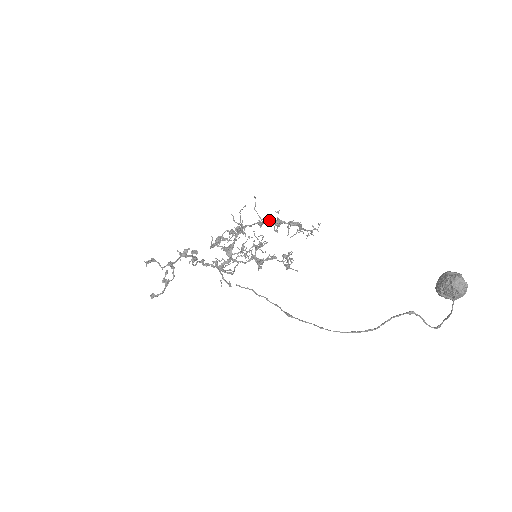
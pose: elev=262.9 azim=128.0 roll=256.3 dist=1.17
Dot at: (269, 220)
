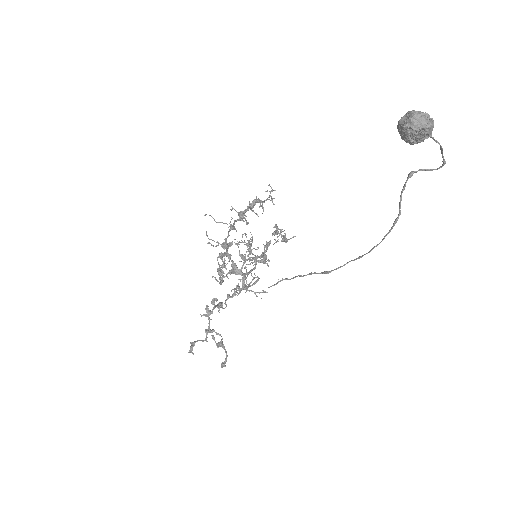
Dot at: (234, 220)
